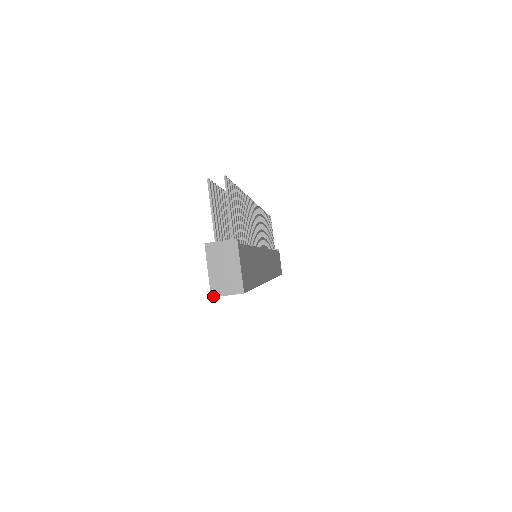
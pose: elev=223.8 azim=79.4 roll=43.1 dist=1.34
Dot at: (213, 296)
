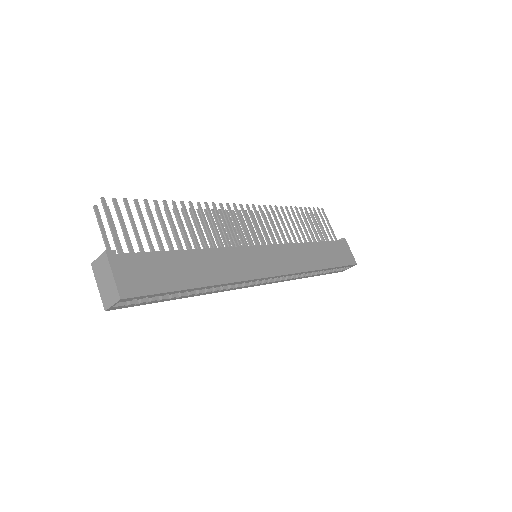
Dot at: (105, 310)
